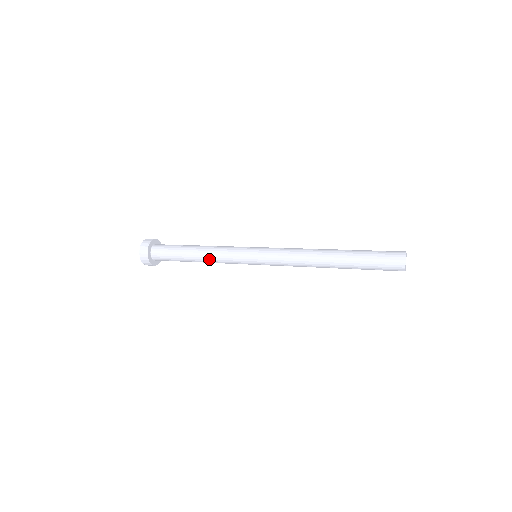
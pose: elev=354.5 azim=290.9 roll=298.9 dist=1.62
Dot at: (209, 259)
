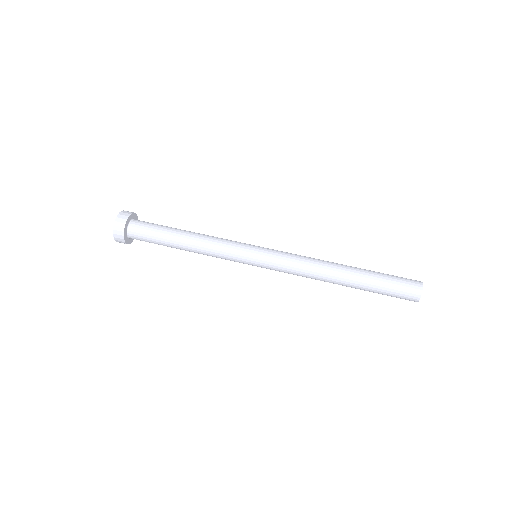
Dot at: (200, 251)
